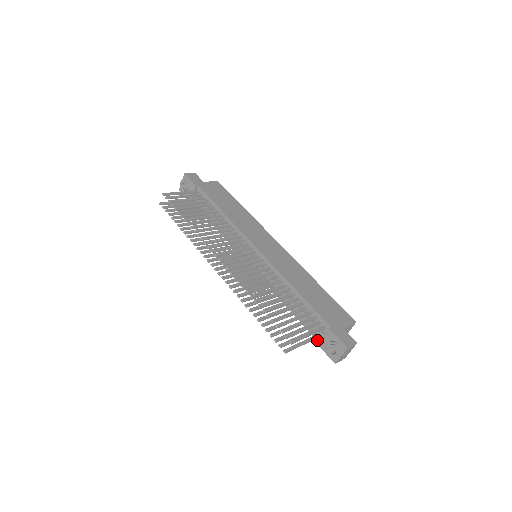
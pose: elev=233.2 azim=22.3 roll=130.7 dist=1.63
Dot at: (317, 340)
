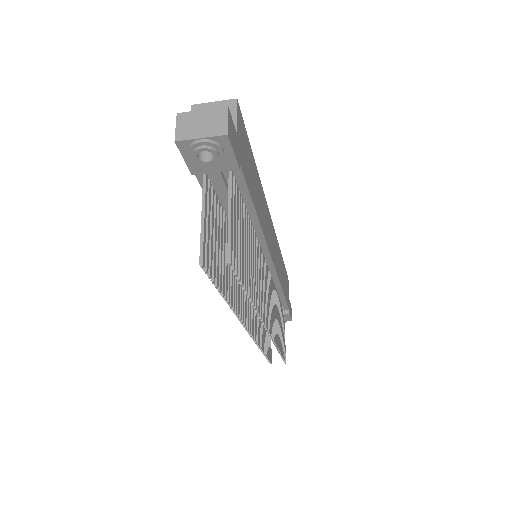
Dot at: occluded
